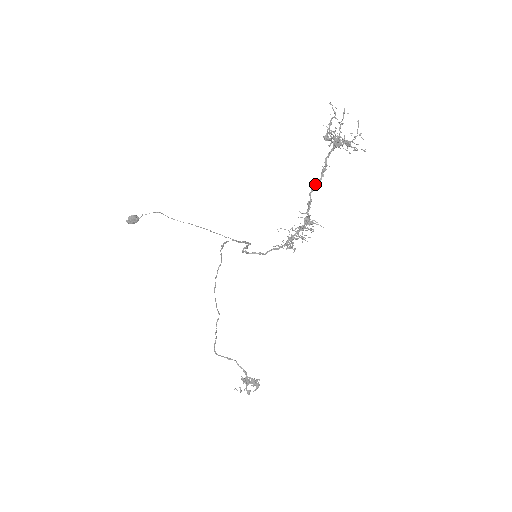
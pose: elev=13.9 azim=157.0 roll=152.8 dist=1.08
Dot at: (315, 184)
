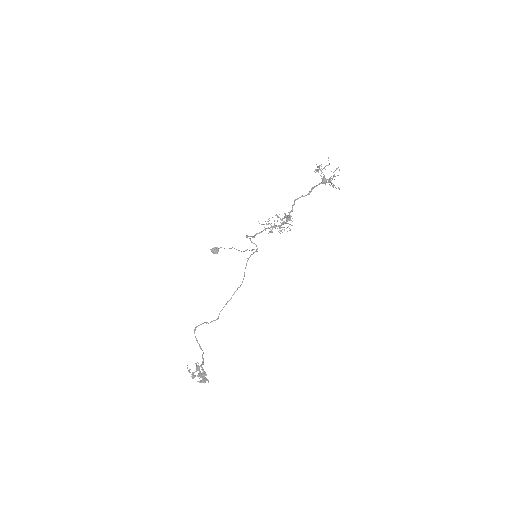
Dot at: (301, 196)
